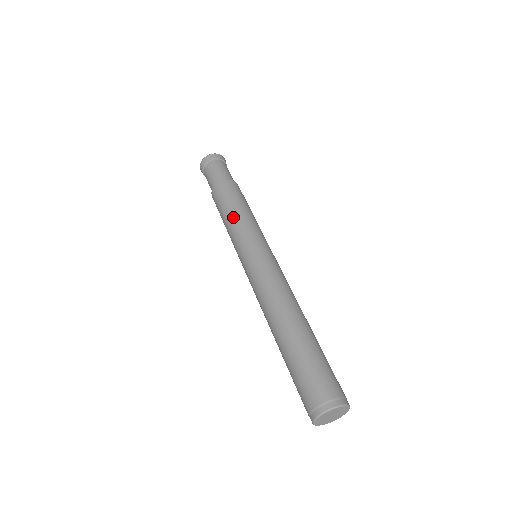
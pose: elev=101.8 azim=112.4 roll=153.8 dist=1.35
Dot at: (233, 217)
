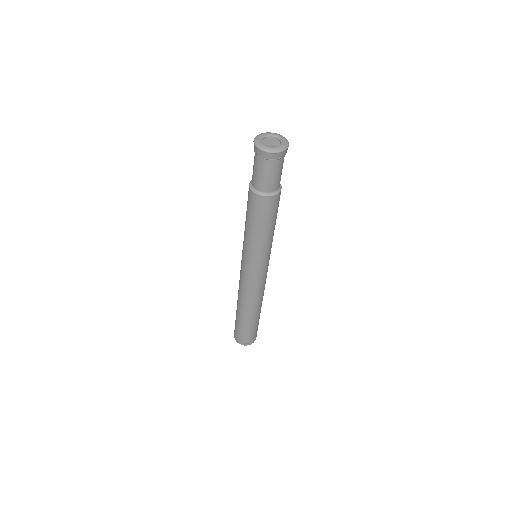
Dot at: (254, 237)
